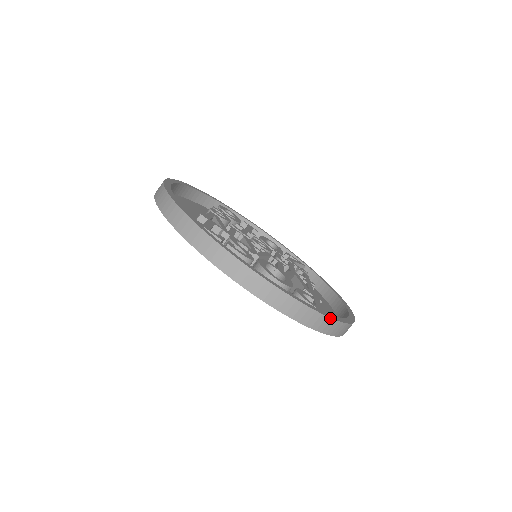
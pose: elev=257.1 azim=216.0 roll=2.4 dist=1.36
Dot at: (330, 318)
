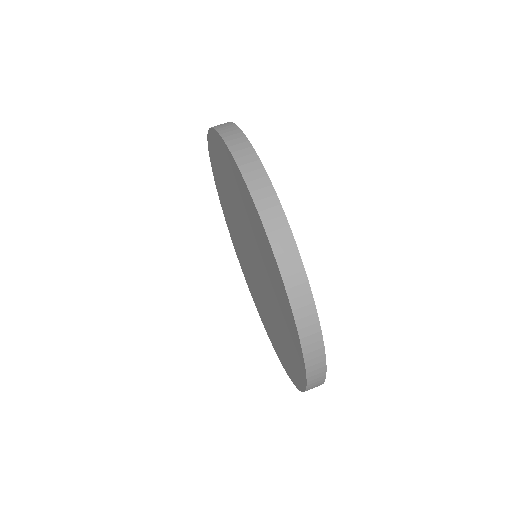
Dot at: (251, 145)
